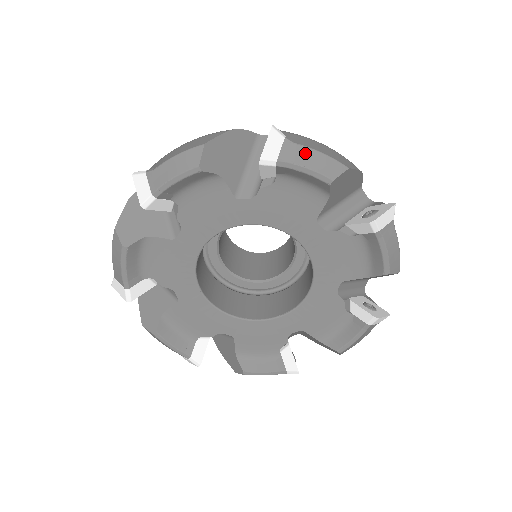
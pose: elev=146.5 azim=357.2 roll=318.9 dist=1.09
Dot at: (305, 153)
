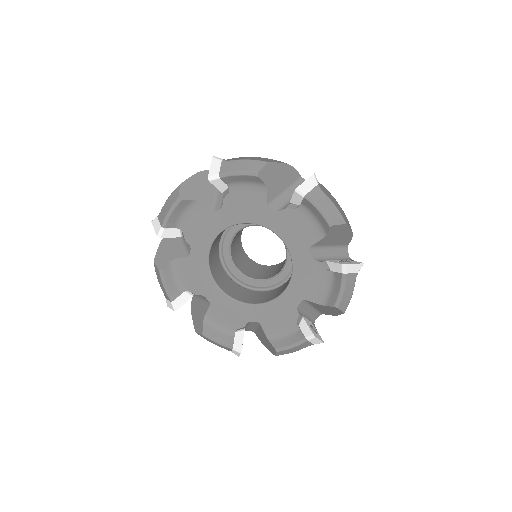
Dot at: (325, 200)
